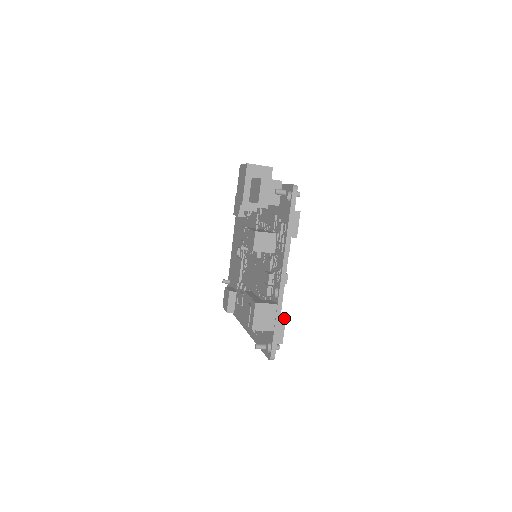
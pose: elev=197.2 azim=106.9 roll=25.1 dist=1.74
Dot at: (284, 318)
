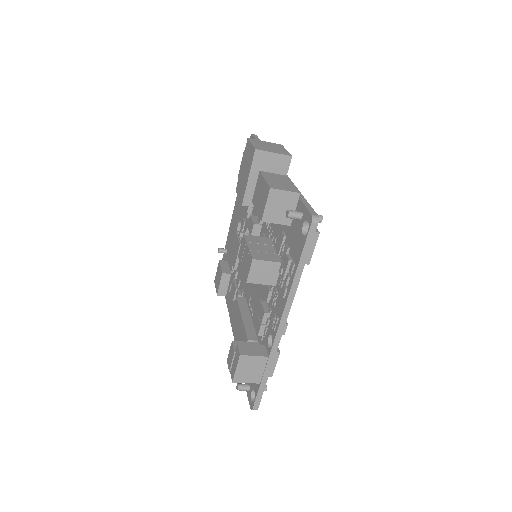
Dot at: (278, 350)
